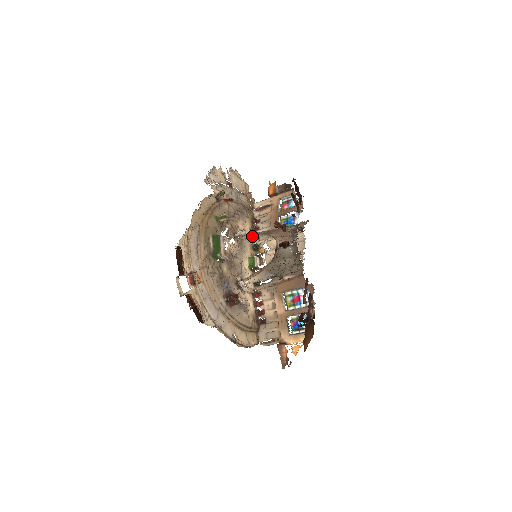
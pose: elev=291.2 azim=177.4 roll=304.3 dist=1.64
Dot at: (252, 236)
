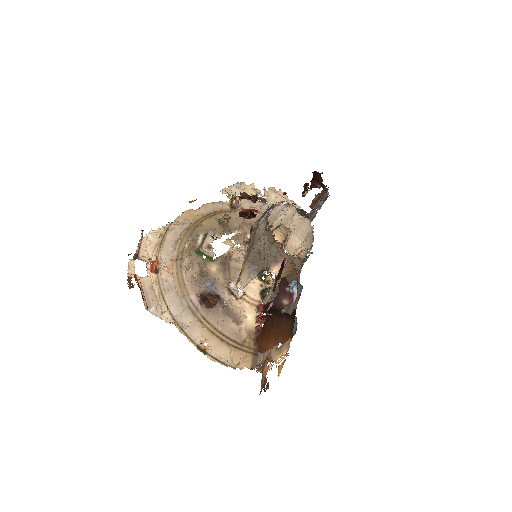
Dot at: occluded
